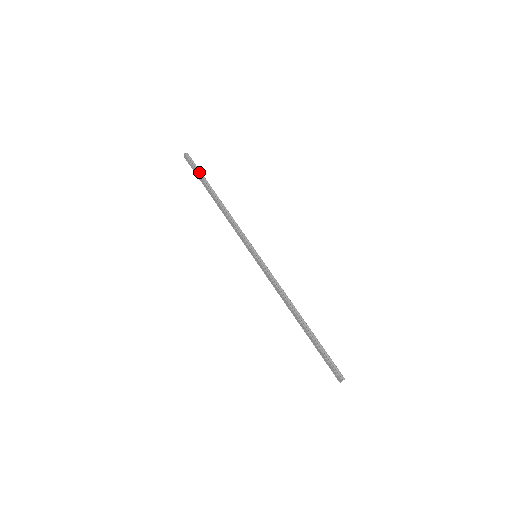
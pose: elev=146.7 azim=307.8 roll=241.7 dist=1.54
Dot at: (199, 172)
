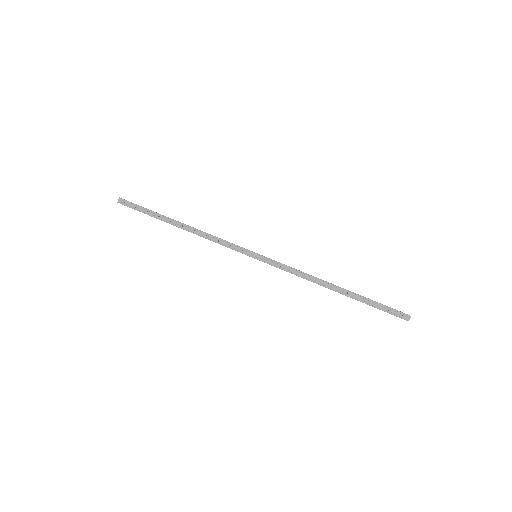
Dot at: (146, 209)
